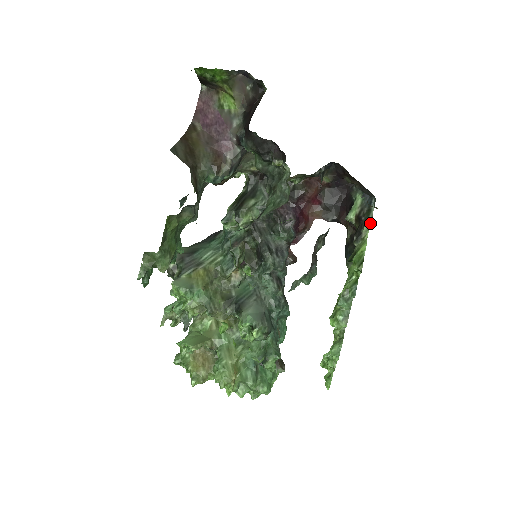
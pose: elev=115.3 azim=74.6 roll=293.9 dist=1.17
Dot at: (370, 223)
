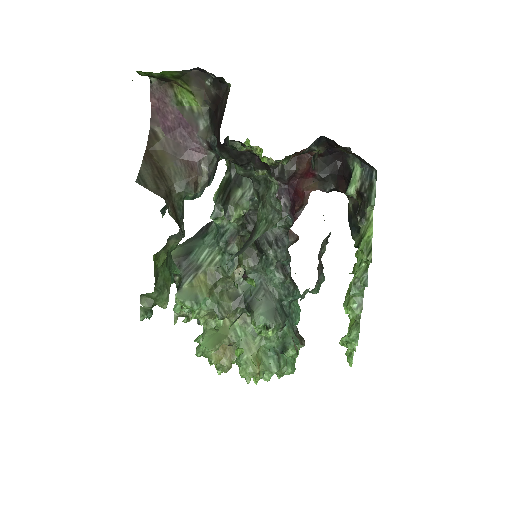
Dot at: (374, 202)
